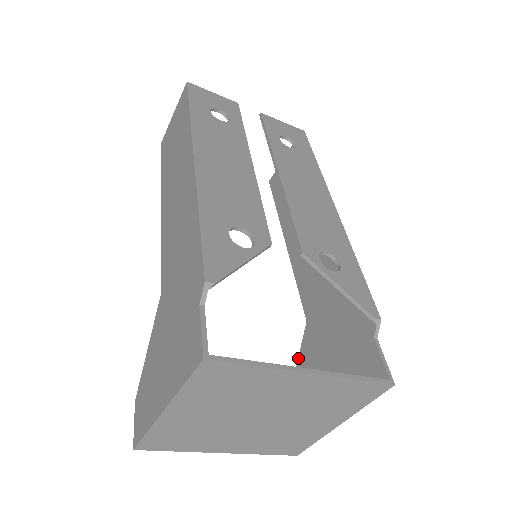
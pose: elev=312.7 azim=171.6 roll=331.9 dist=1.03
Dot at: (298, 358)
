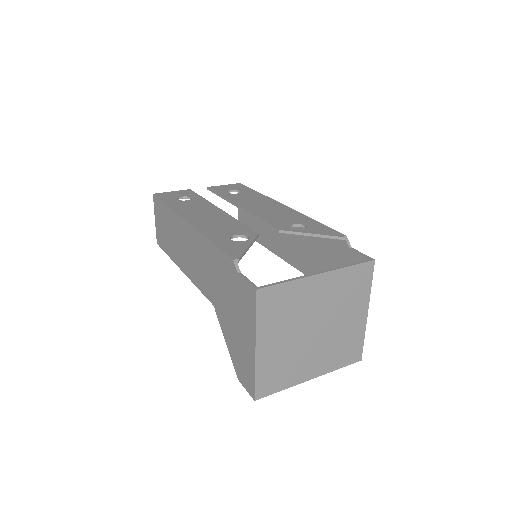
Dot at: occluded
